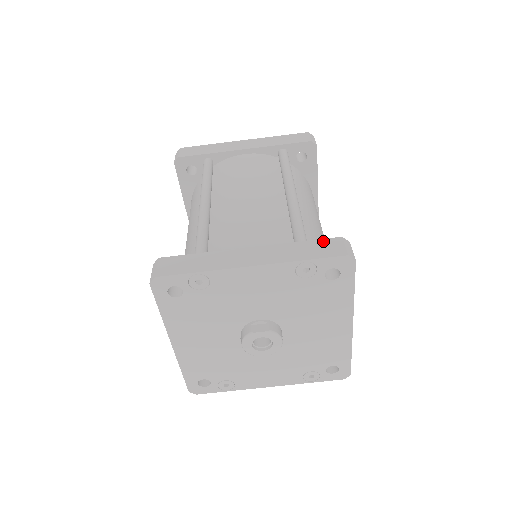
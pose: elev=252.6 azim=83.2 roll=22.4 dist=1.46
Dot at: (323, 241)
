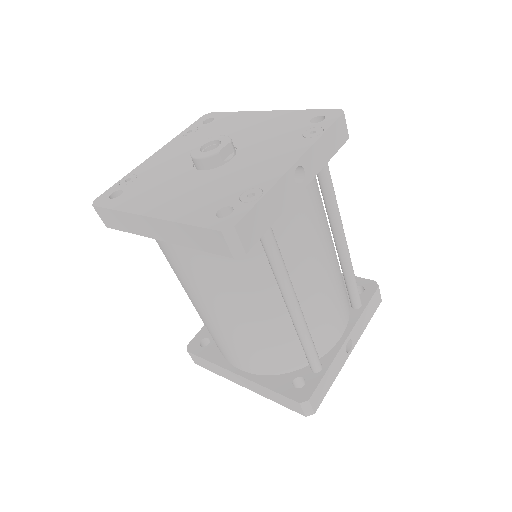
Dot at: occluded
